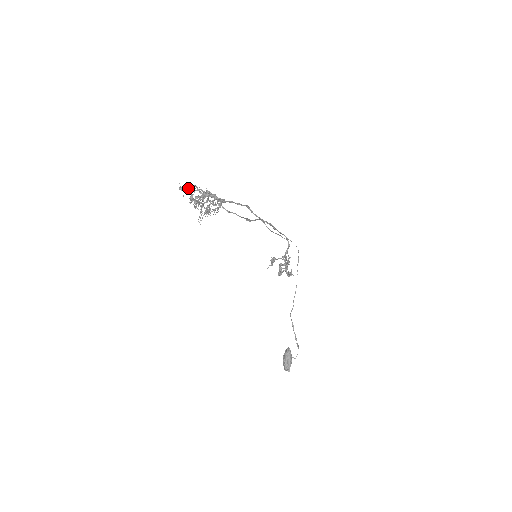
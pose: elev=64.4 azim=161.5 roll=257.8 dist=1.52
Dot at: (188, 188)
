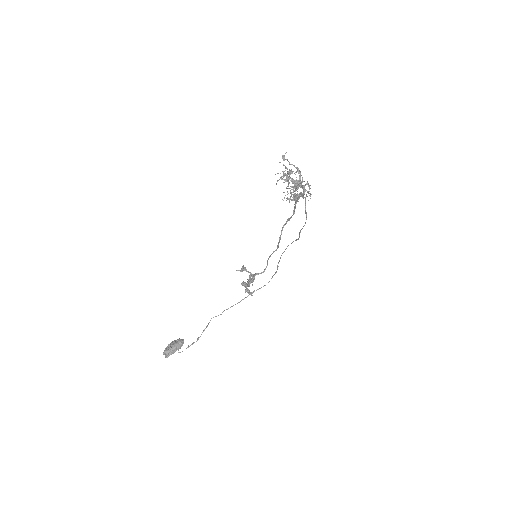
Dot at: occluded
